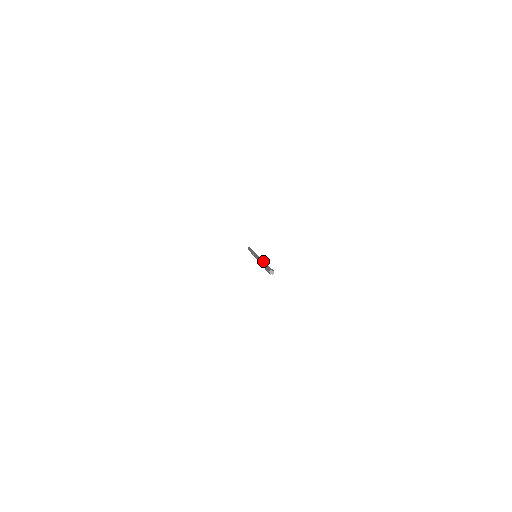
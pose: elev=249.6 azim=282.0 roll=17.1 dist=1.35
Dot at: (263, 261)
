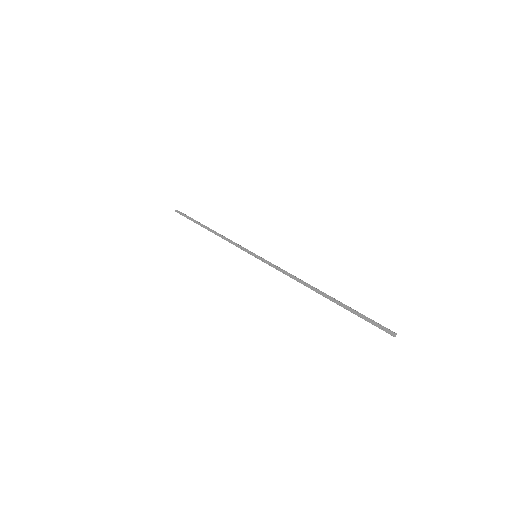
Dot at: occluded
